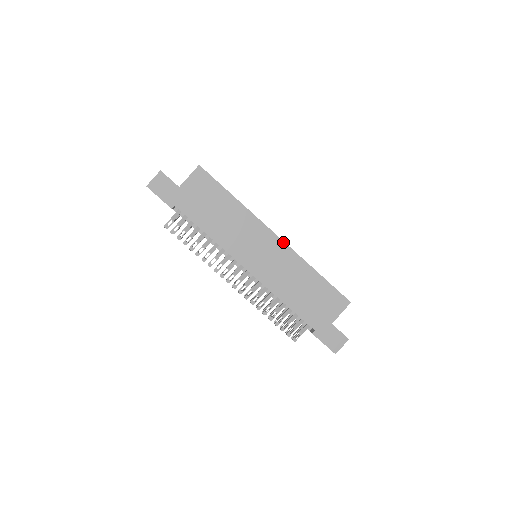
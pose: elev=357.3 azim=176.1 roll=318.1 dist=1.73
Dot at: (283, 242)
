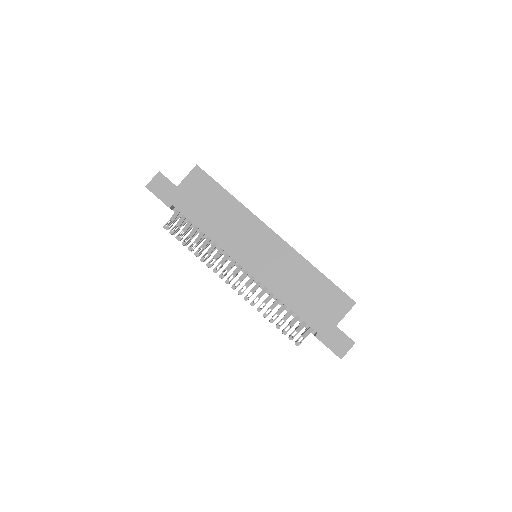
Dot at: (282, 240)
